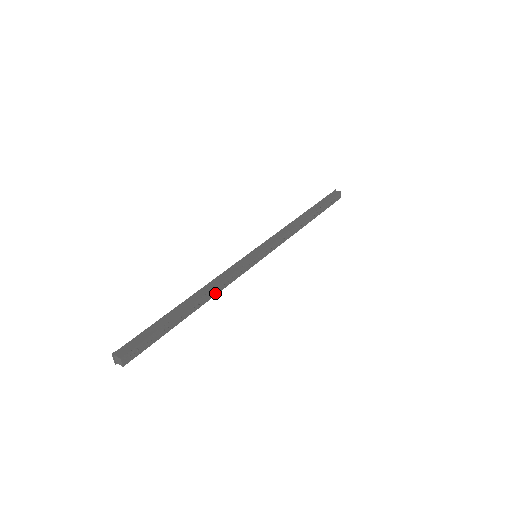
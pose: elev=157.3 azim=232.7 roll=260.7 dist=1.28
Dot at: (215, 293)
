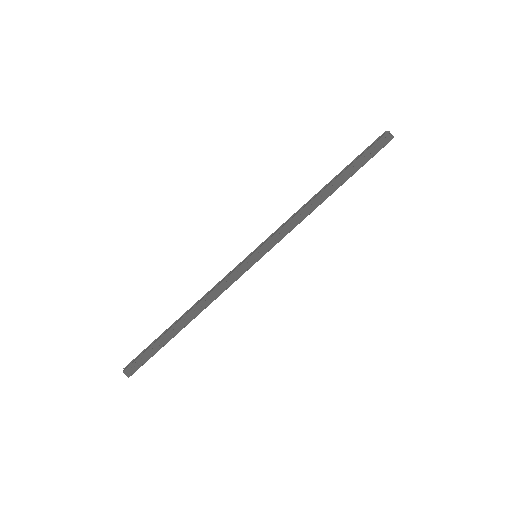
Dot at: (207, 305)
